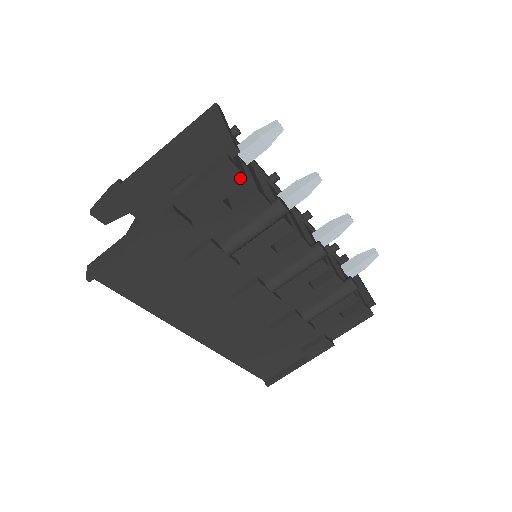
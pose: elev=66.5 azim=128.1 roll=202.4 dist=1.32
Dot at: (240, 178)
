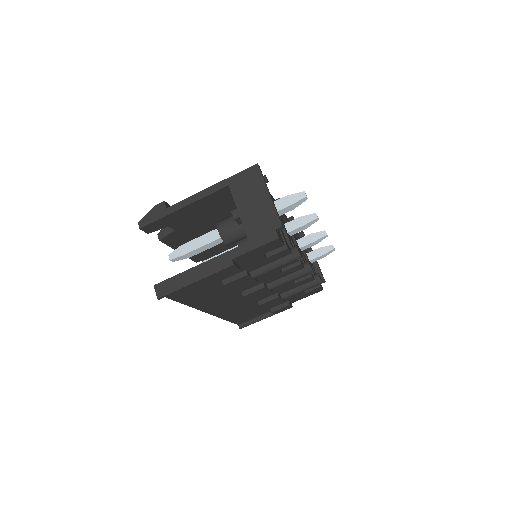
Dot at: (280, 244)
